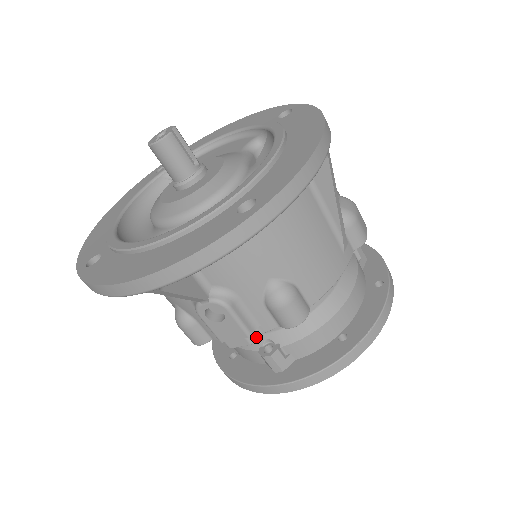
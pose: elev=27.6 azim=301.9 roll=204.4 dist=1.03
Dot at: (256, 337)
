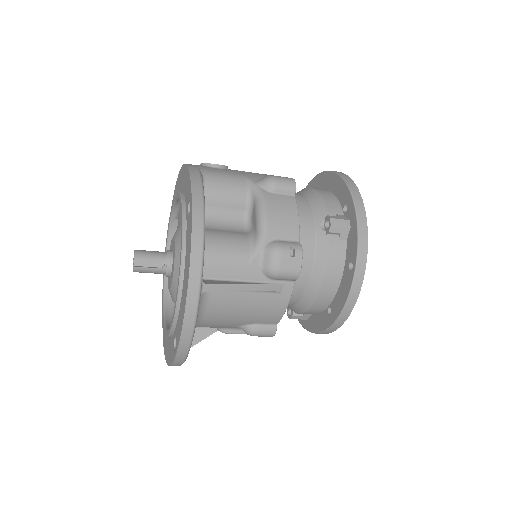
Dot at: occluded
